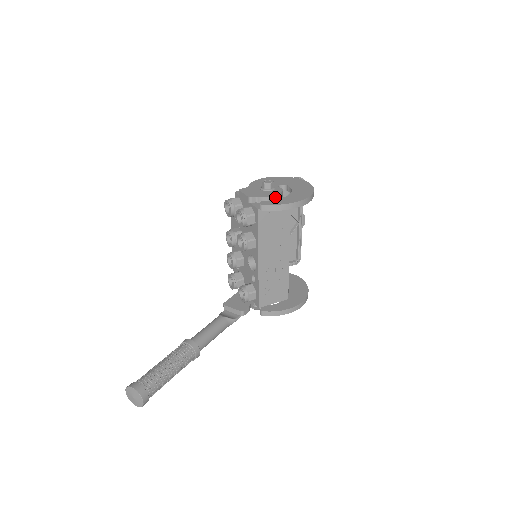
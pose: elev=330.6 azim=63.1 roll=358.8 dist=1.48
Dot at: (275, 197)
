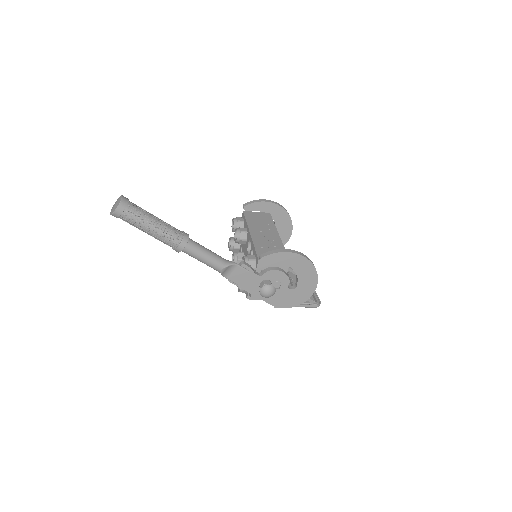
Dot at: occluded
